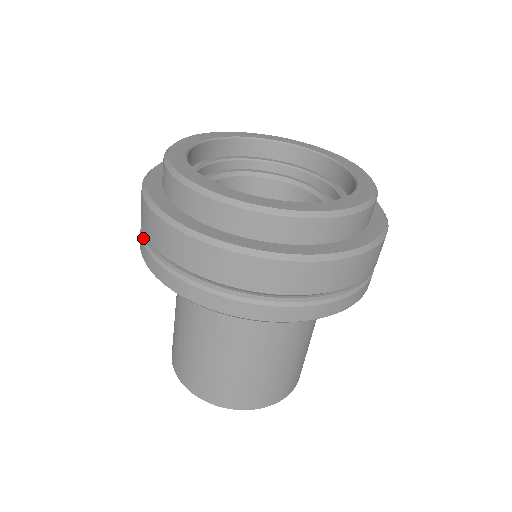
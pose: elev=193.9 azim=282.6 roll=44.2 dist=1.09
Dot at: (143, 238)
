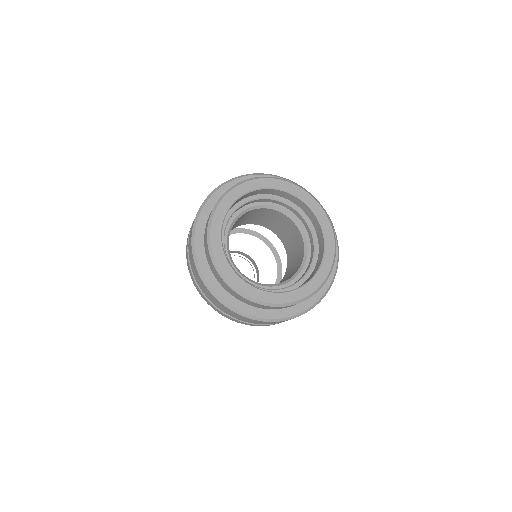
Dot at: (192, 273)
